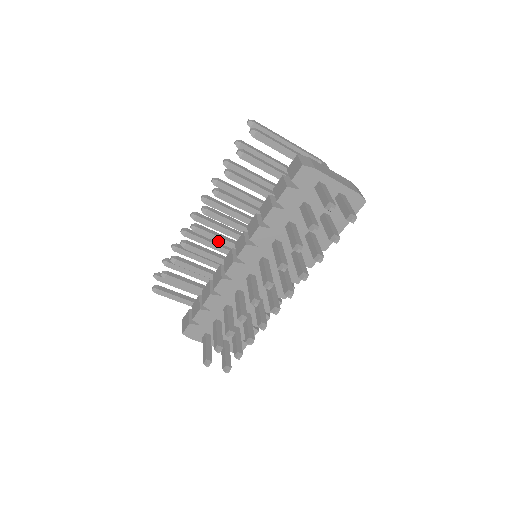
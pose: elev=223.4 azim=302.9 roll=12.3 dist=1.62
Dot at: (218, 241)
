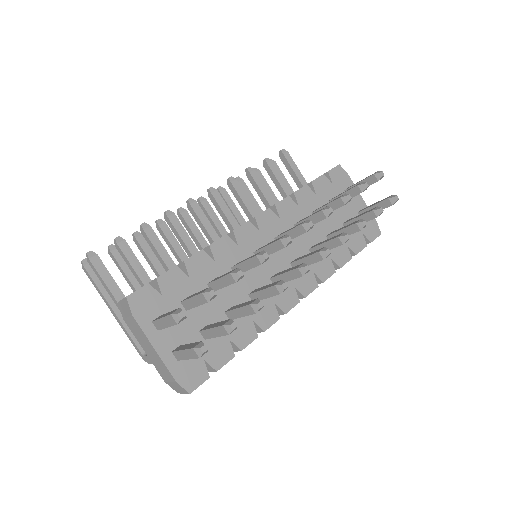
Dot at: (210, 232)
